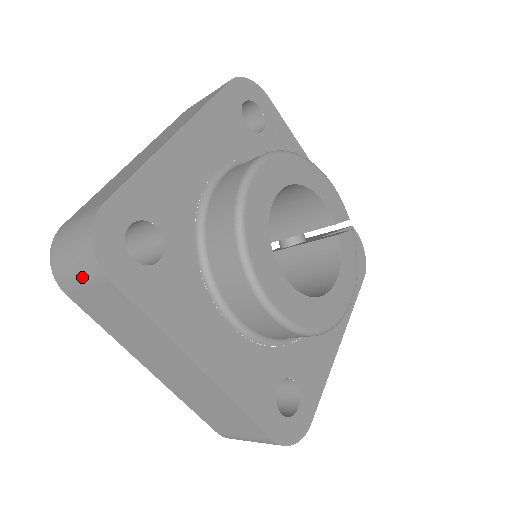
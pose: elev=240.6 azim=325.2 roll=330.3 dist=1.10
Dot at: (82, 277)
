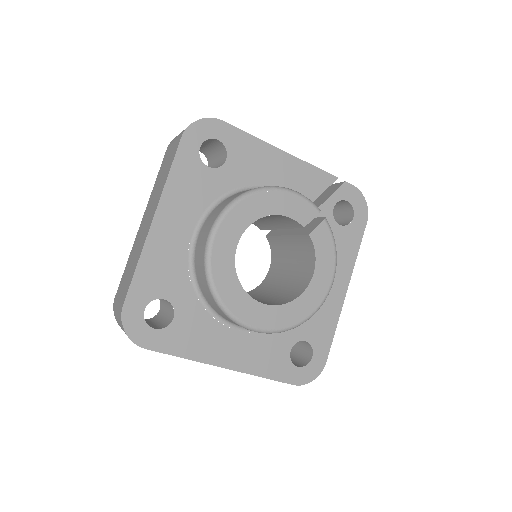
Dot at: occluded
